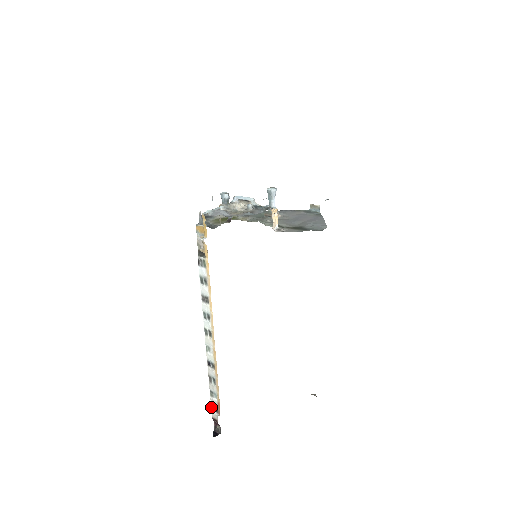
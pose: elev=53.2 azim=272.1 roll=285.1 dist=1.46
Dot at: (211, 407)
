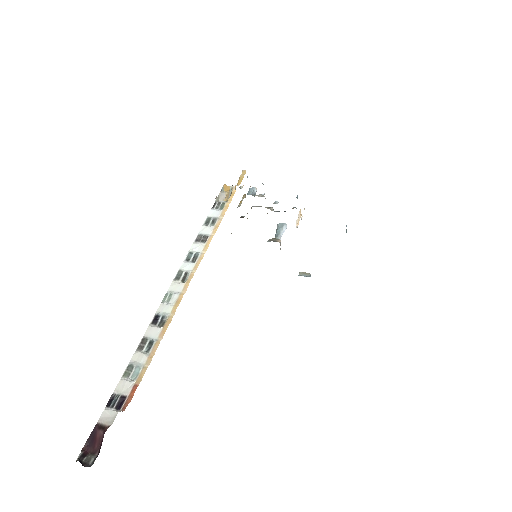
Dot at: (108, 401)
